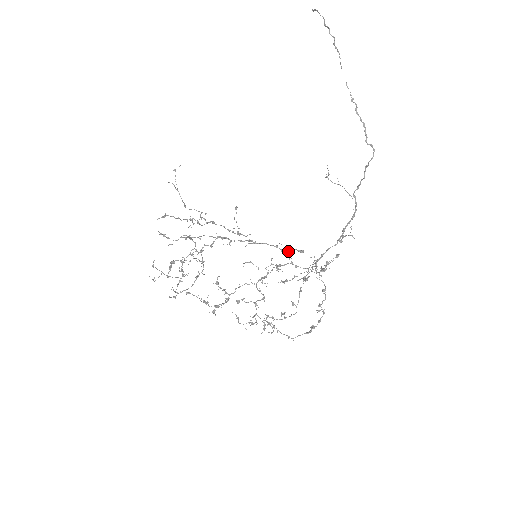
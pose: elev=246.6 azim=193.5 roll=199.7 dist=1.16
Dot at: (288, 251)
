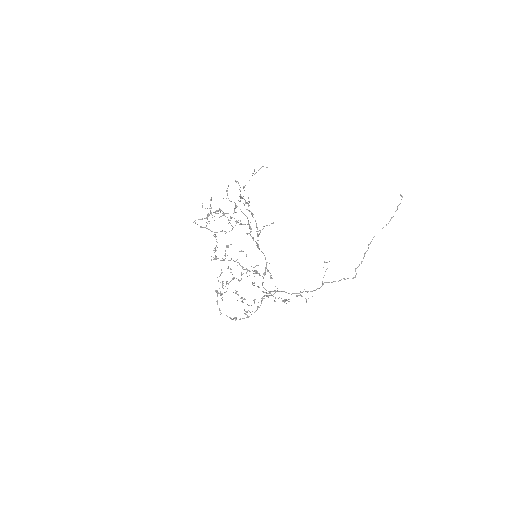
Dot at: (267, 270)
